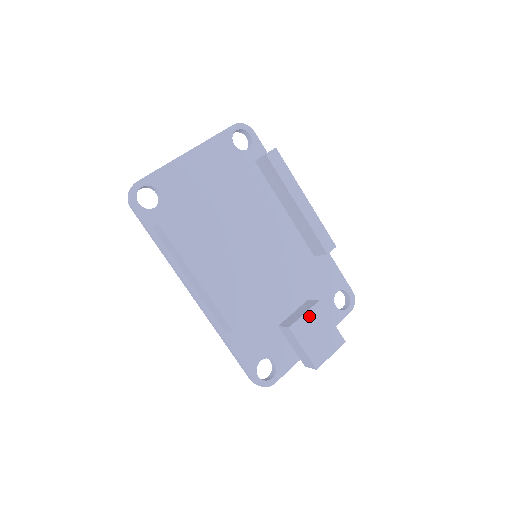
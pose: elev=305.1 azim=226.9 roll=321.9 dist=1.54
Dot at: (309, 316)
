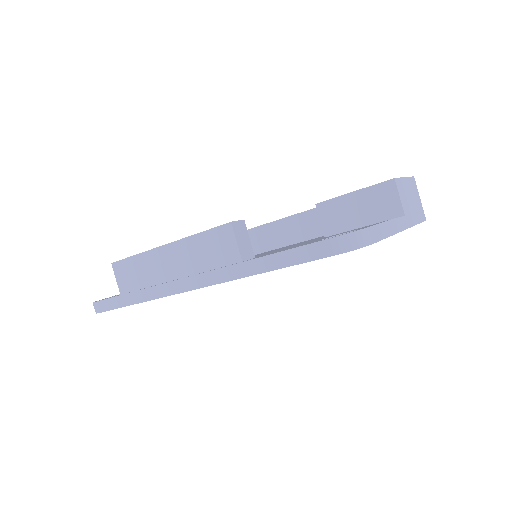
Dot at: occluded
